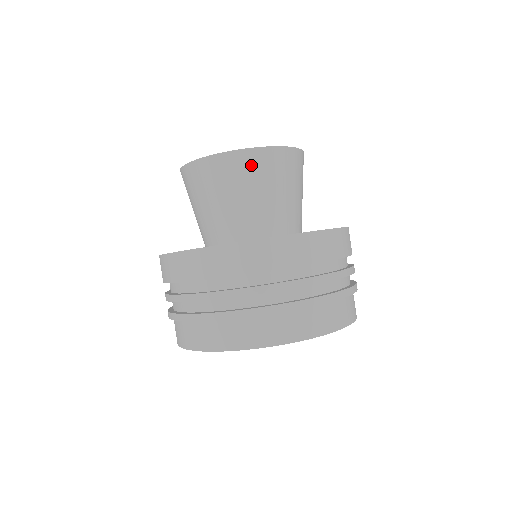
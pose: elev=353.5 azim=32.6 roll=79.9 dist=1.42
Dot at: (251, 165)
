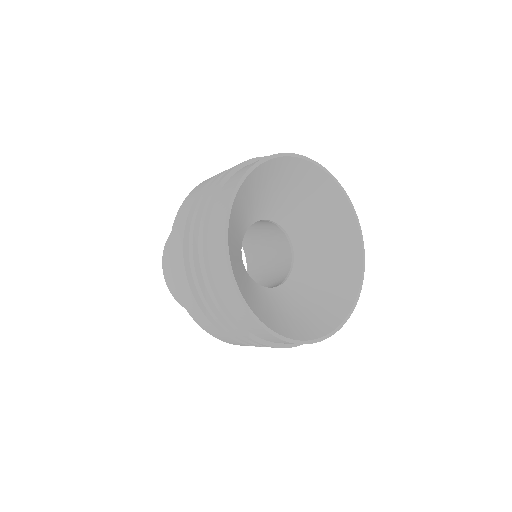
Dot at: occluded
